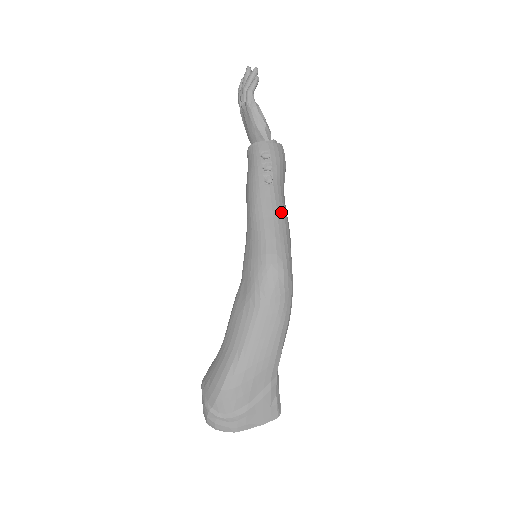
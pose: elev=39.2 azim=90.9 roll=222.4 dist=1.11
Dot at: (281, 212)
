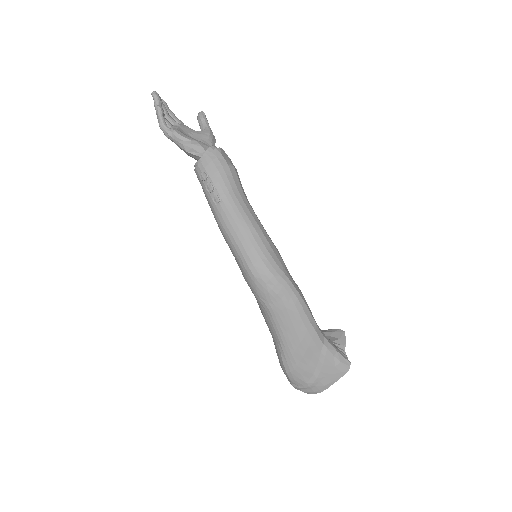
Dot at: (241, 222)
